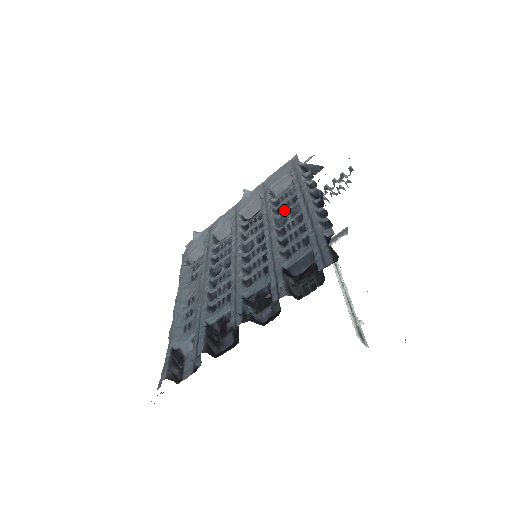
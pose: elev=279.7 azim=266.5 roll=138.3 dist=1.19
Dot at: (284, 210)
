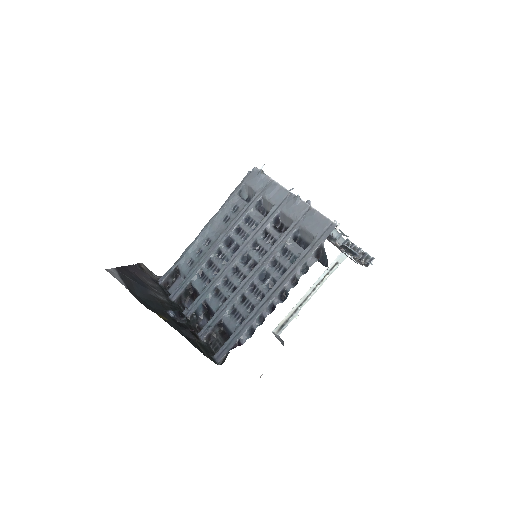
Dot at: (275, 269)
